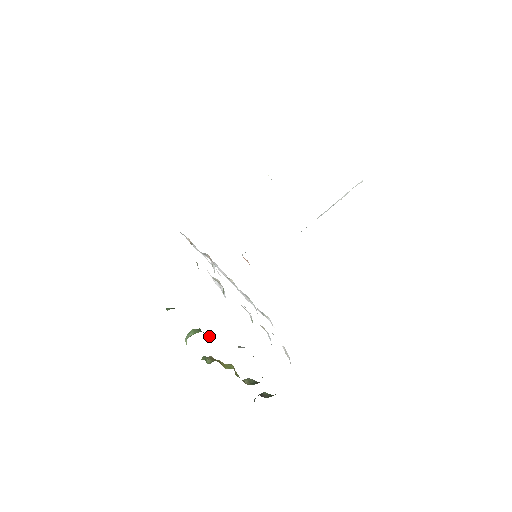
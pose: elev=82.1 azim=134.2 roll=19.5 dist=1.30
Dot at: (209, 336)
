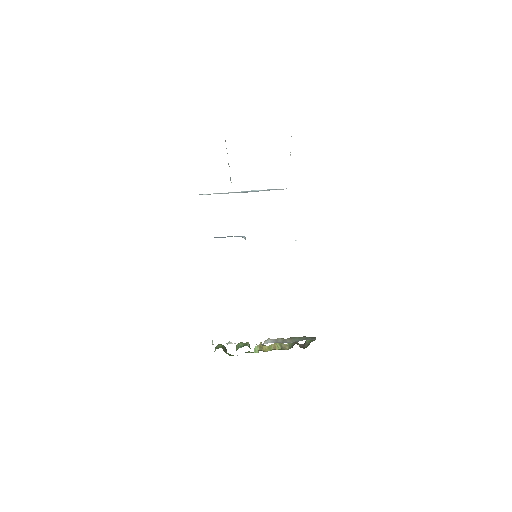
Dot at: (246, 344)
